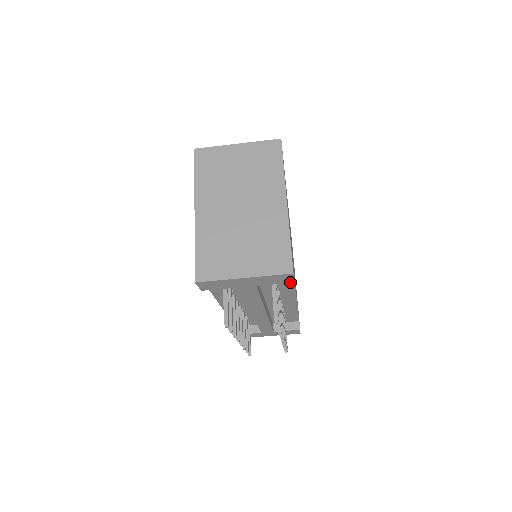
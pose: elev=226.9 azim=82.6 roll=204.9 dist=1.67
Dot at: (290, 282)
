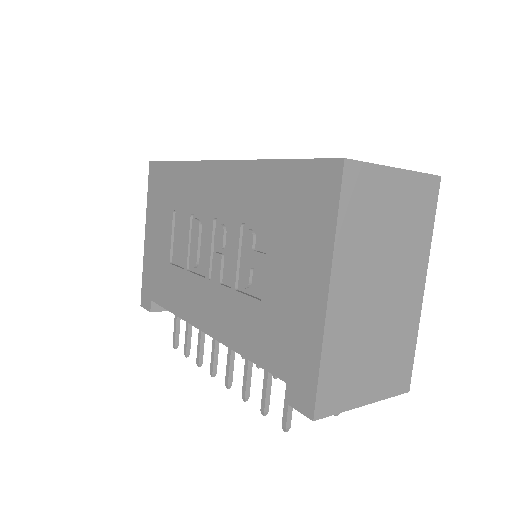
Dot at: occluded
